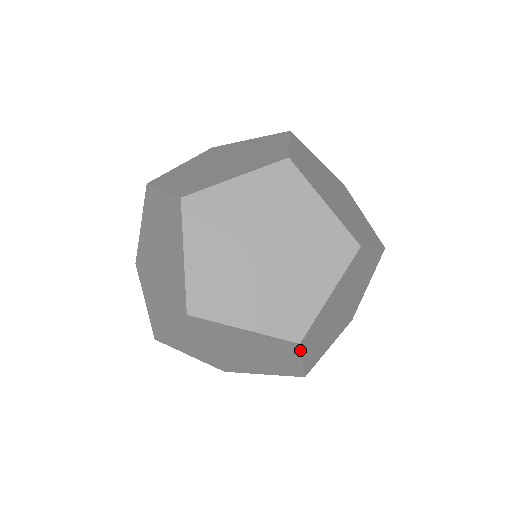
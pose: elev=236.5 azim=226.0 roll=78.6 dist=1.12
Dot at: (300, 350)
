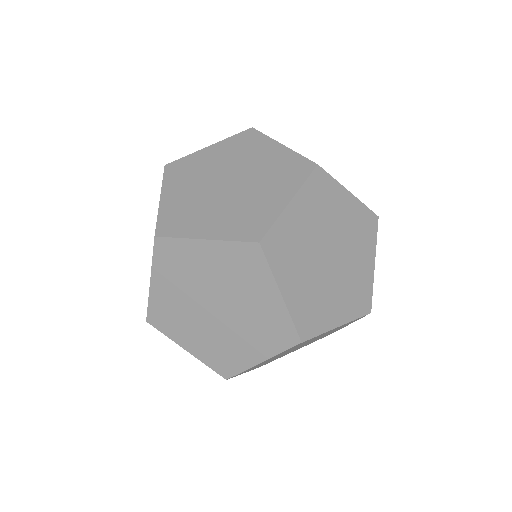
Dot at: occluded
